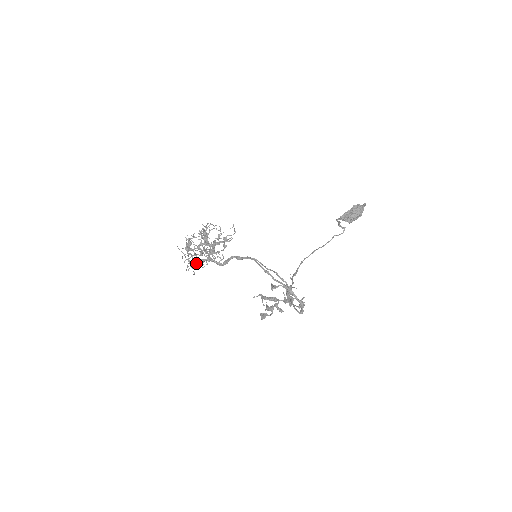
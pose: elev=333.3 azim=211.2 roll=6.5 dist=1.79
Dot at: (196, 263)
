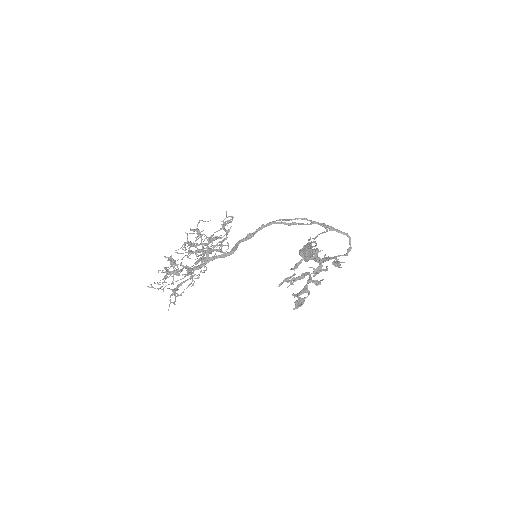
Dot at: (181, 295)
